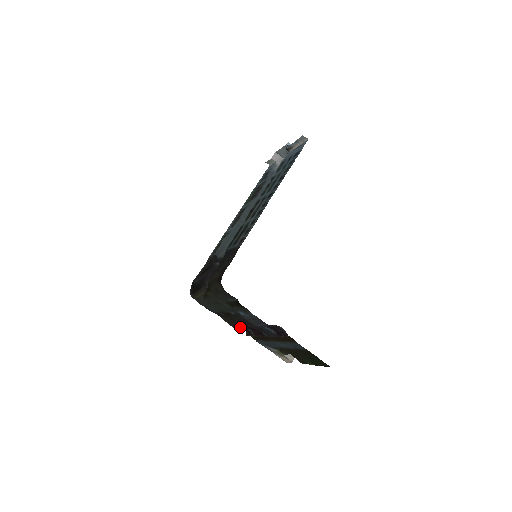
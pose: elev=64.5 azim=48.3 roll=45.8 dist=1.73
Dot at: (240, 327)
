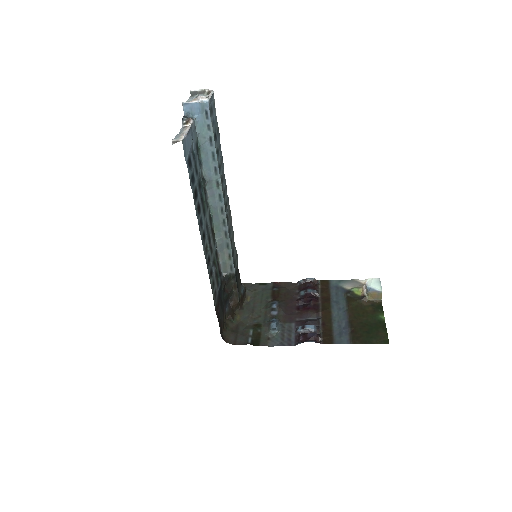
Dot at: (299, 292)
